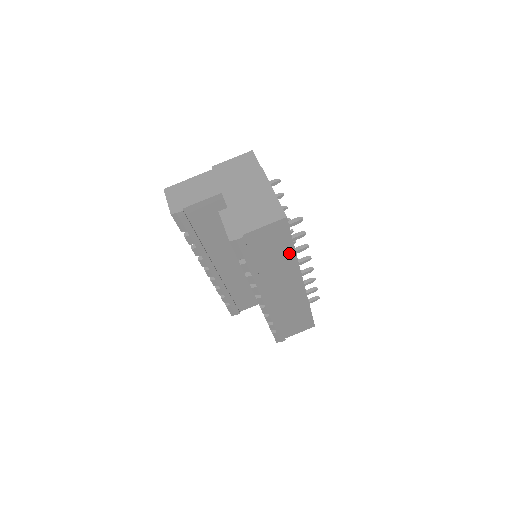
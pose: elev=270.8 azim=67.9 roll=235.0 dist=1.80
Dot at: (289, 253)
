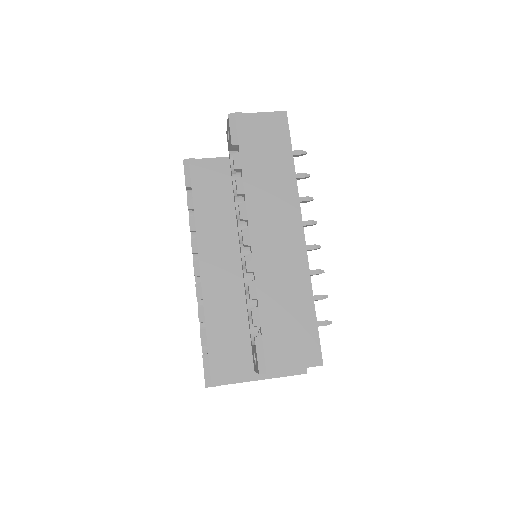
Dot at: (287, 166)
